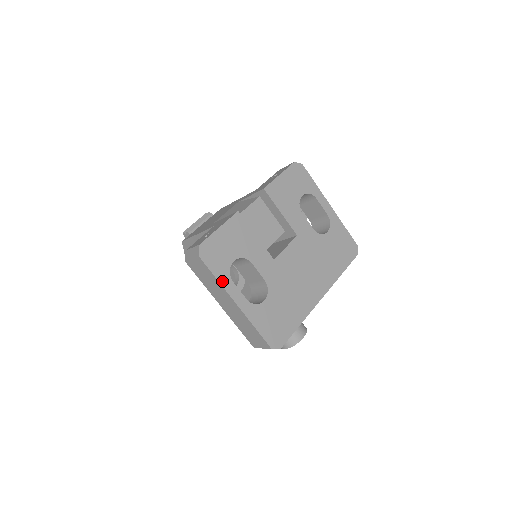
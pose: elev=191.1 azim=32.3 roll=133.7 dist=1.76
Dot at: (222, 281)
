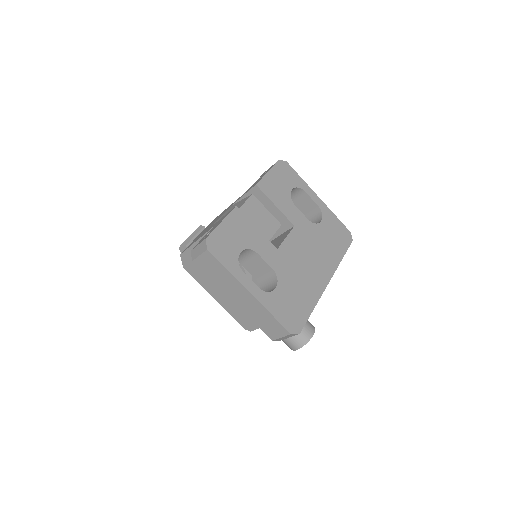
Dot at: (233, 272)
